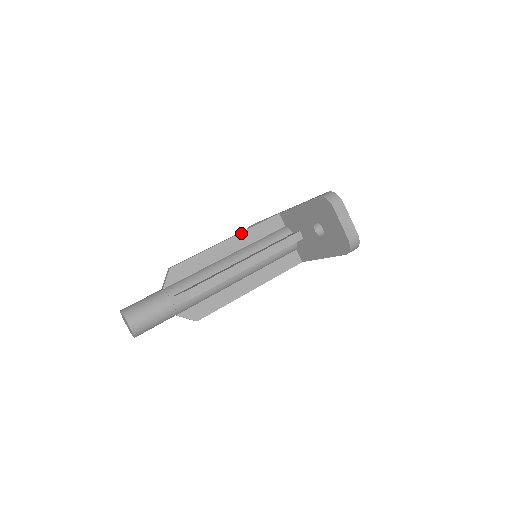
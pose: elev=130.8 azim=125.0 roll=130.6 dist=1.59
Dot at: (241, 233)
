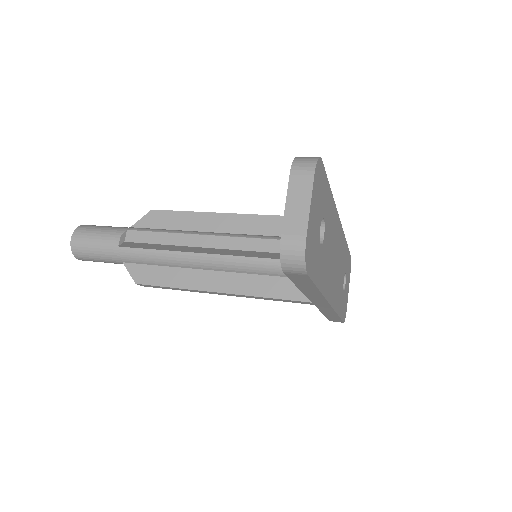
Dot at: (253, 215)
